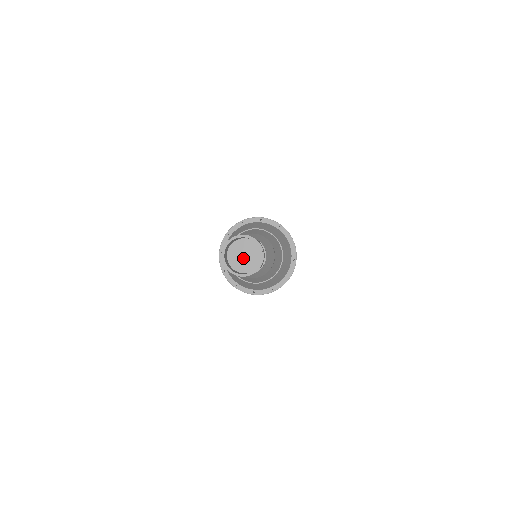
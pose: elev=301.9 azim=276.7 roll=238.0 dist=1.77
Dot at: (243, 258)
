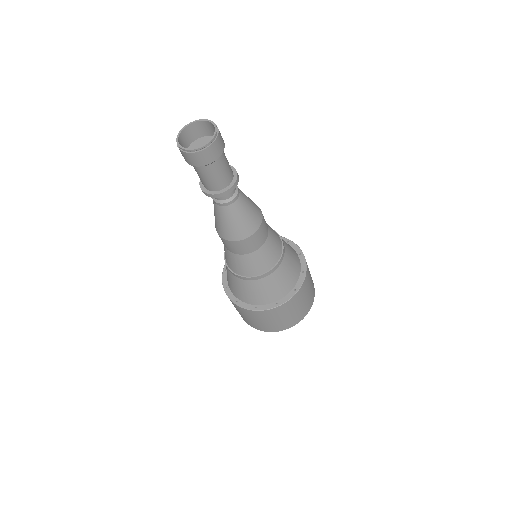
Dot at: occluded
